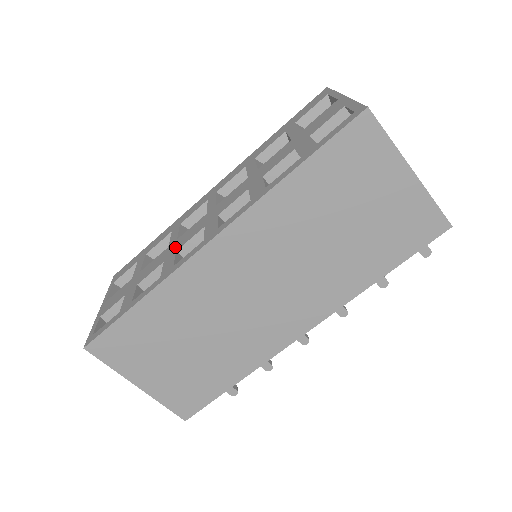
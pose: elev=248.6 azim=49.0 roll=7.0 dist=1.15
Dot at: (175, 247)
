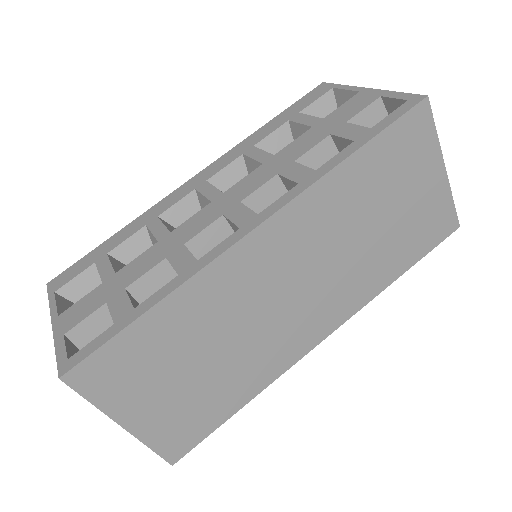
Dot at: (177, 240)
